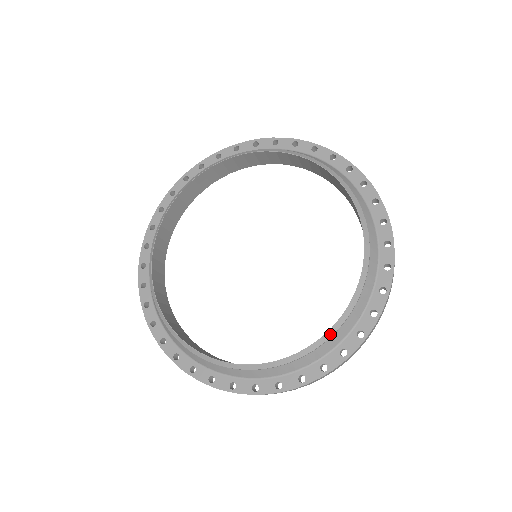
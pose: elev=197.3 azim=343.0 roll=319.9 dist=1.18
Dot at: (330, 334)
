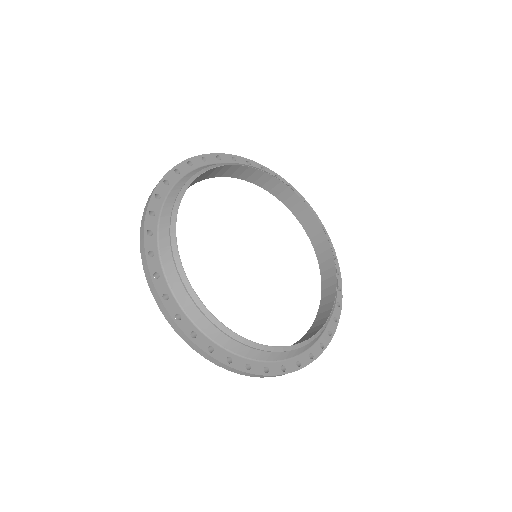
Dot at: (260, 347)
